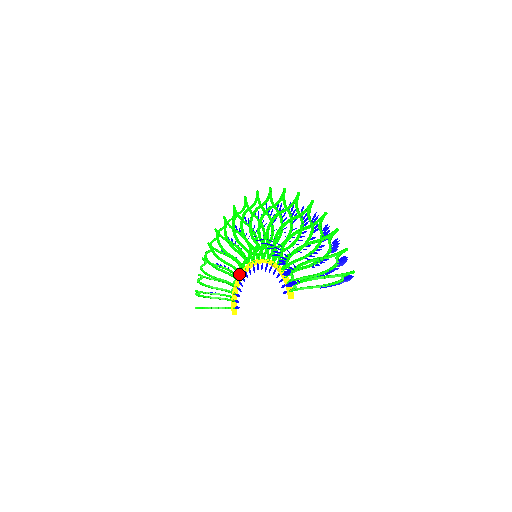
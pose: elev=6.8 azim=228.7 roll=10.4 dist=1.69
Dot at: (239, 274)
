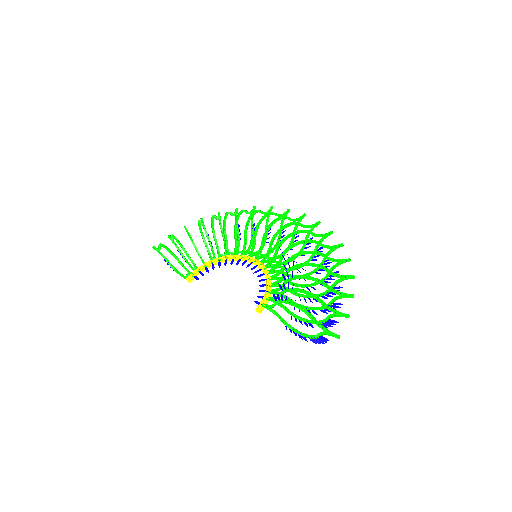
Dot at: (226, 256)
